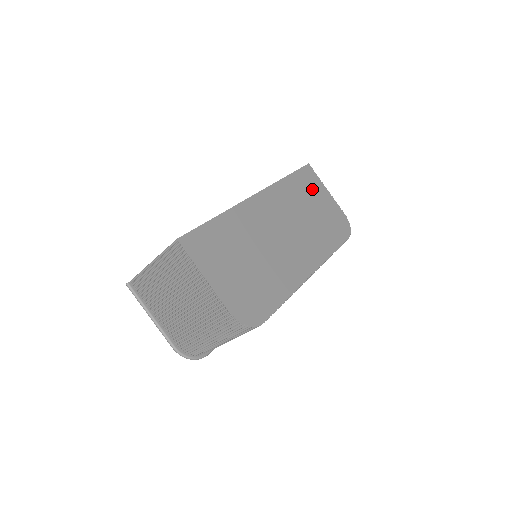
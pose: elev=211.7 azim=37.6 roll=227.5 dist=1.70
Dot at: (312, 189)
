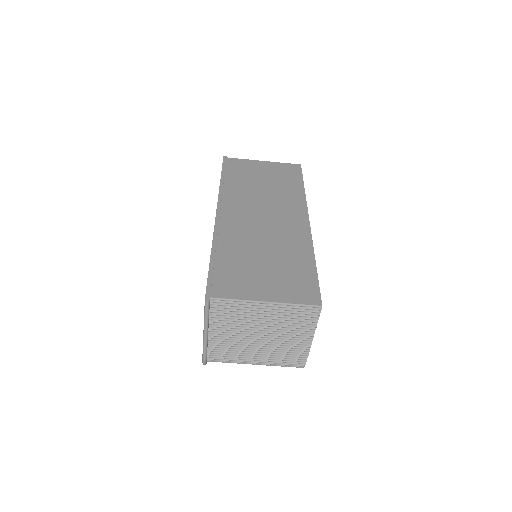
Dot at: occluded
